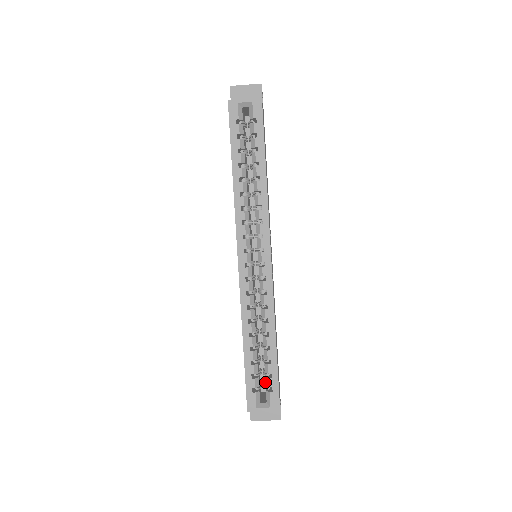
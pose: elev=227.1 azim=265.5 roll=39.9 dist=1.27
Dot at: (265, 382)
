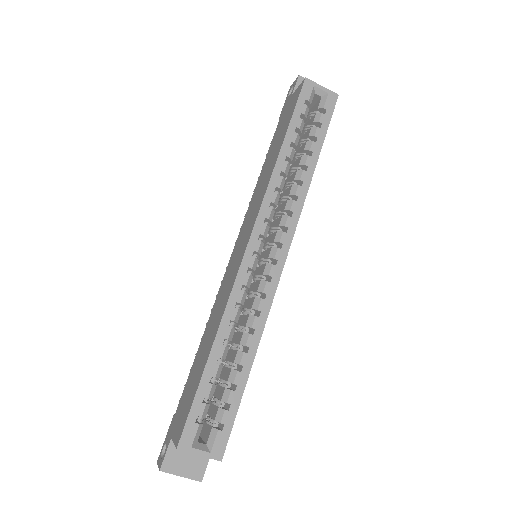
Dot at: (216, 414)
